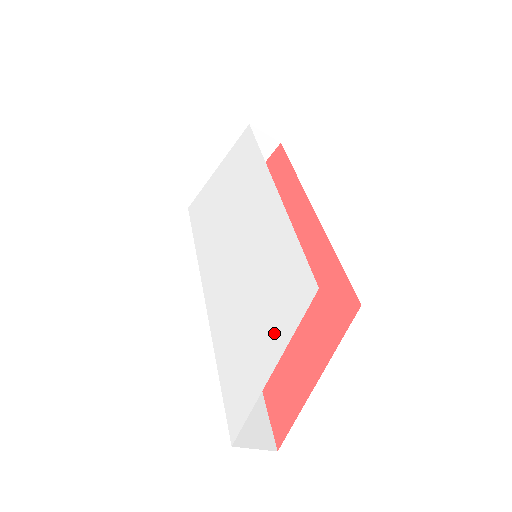
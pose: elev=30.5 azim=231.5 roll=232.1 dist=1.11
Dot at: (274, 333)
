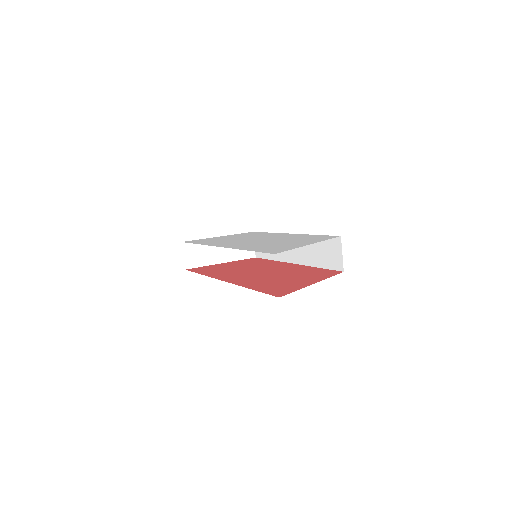
Dot at: (307, 242)
